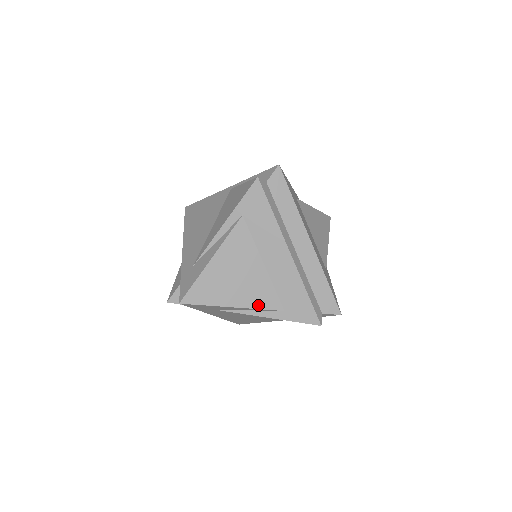
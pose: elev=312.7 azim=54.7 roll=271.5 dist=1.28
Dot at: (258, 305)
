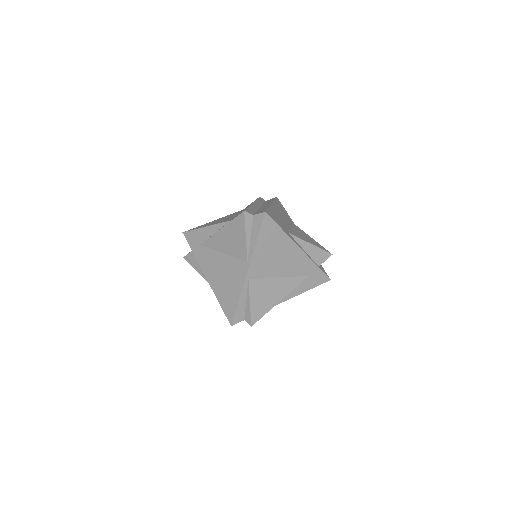
Dot at: (219, 223)
